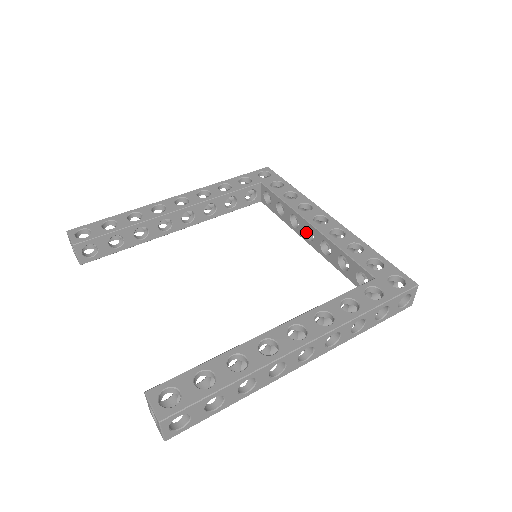
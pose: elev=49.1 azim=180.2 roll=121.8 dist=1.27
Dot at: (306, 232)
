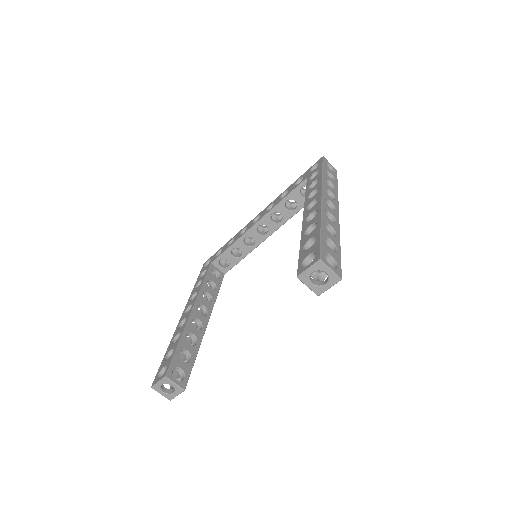
Dot at: (260, 234)
